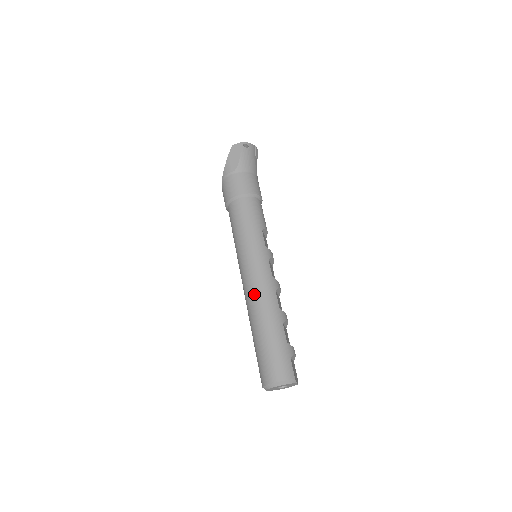
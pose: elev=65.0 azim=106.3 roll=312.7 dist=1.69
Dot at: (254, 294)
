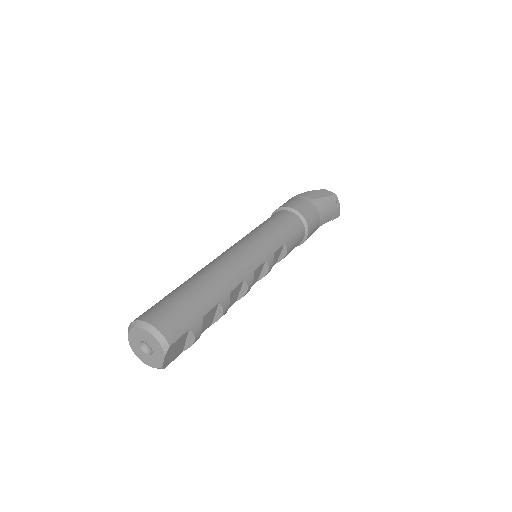
Dot at: (224, 260)
